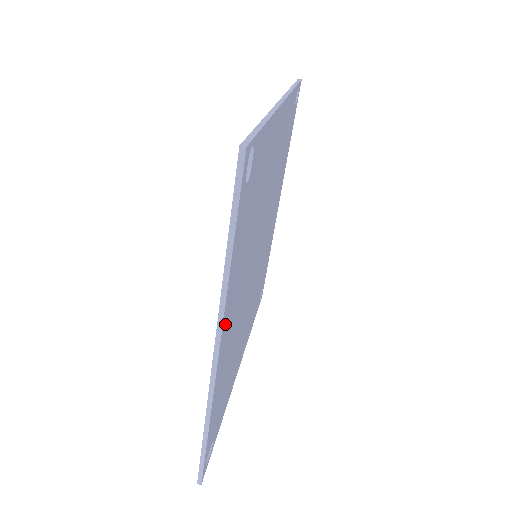
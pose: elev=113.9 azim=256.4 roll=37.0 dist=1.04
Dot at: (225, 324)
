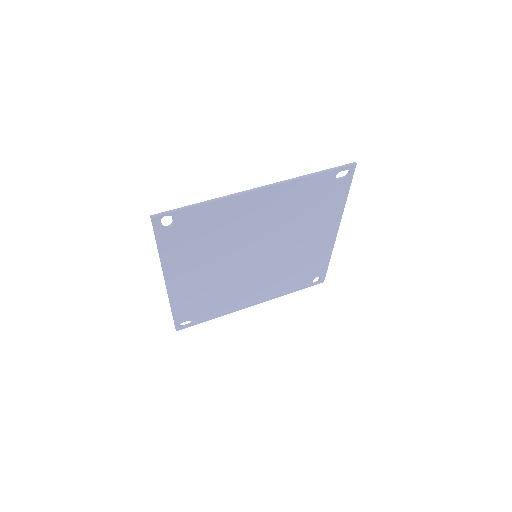
Dot at: (171, 275)
